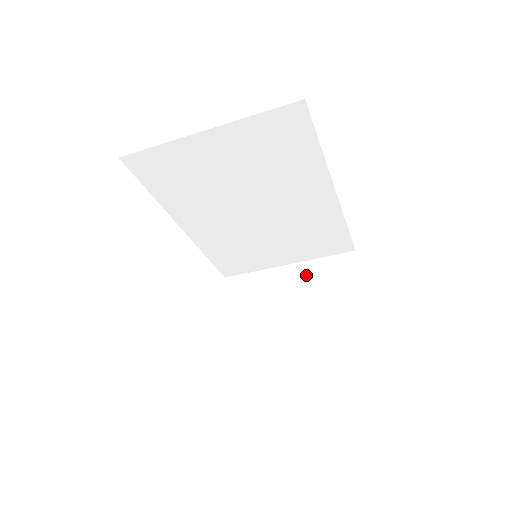
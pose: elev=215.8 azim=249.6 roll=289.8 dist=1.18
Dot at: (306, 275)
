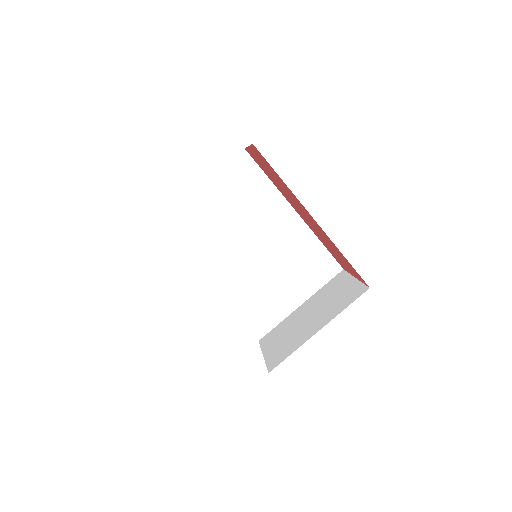
Dot at: (315, 299)
